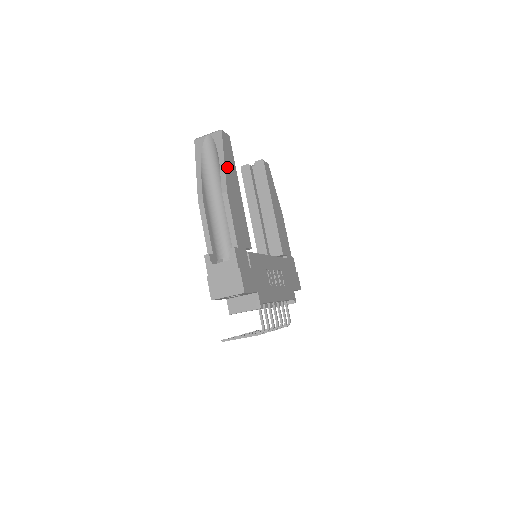
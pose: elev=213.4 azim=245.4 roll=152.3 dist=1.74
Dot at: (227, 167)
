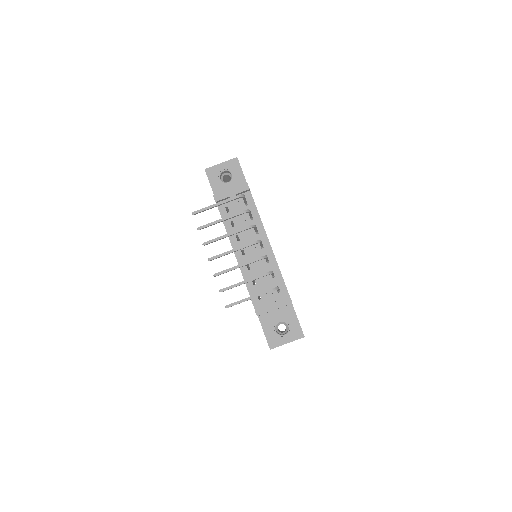
Dot at: occluded
